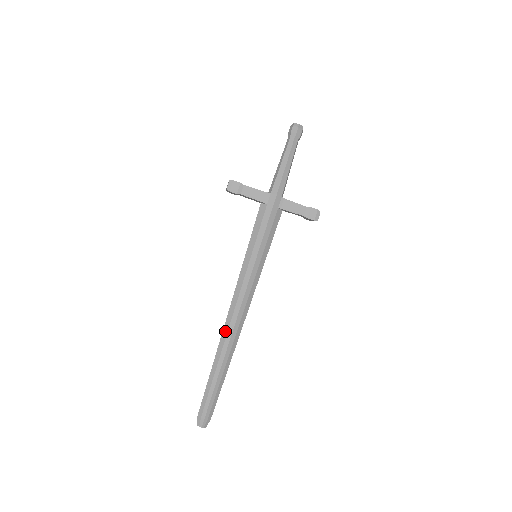
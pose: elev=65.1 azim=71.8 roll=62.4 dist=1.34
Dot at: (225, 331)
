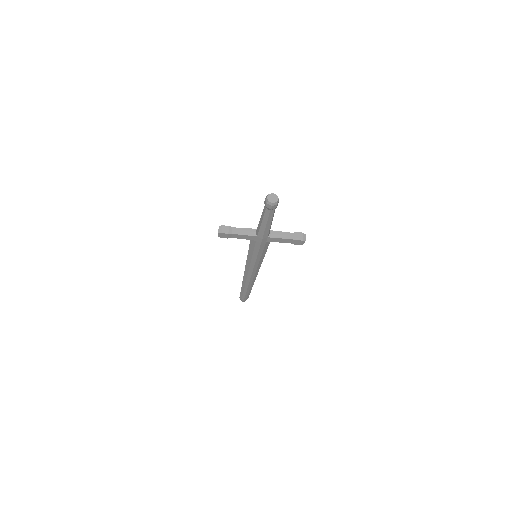
Dot at: (244, 280)
